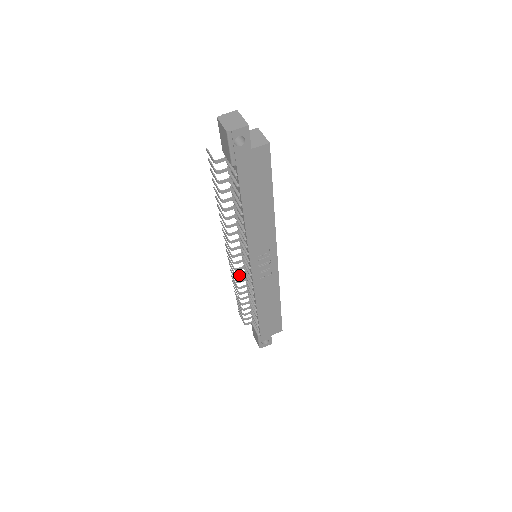
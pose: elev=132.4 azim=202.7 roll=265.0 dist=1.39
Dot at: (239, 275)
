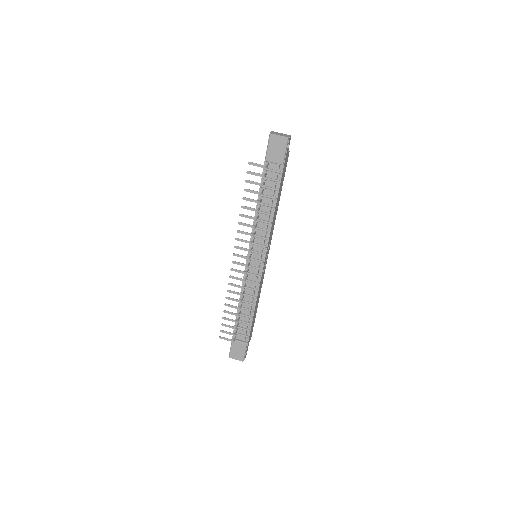
Dot at: occluded
